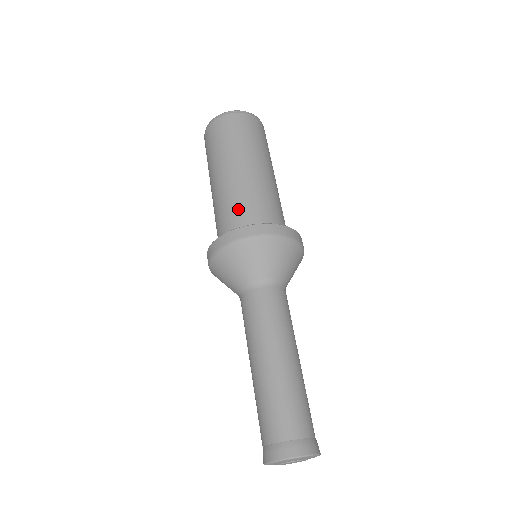
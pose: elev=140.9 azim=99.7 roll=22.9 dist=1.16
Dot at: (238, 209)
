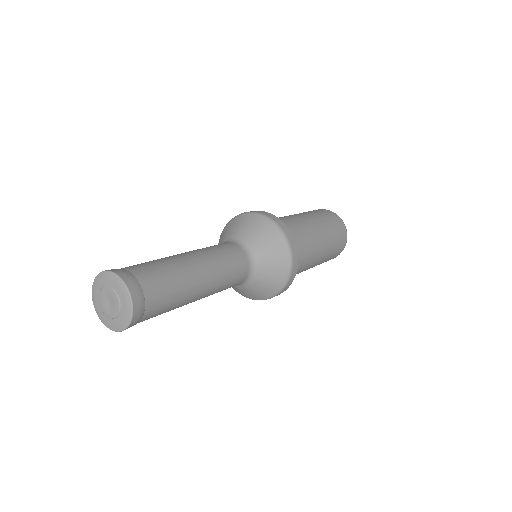
Dot at: occluded
